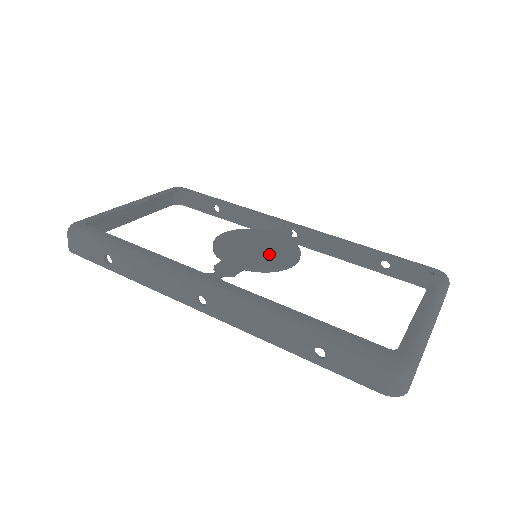
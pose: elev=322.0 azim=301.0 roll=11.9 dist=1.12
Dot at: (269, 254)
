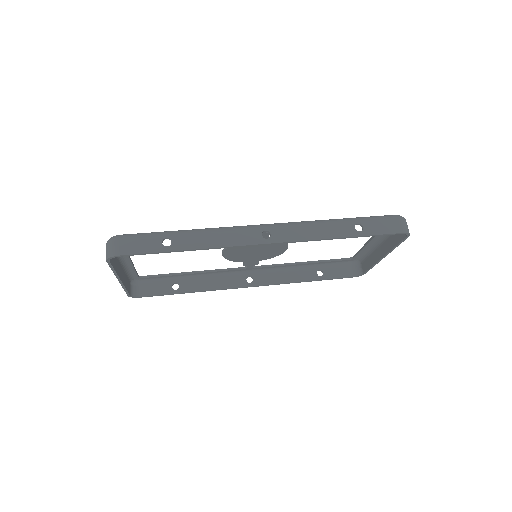
Dot at: occluded
